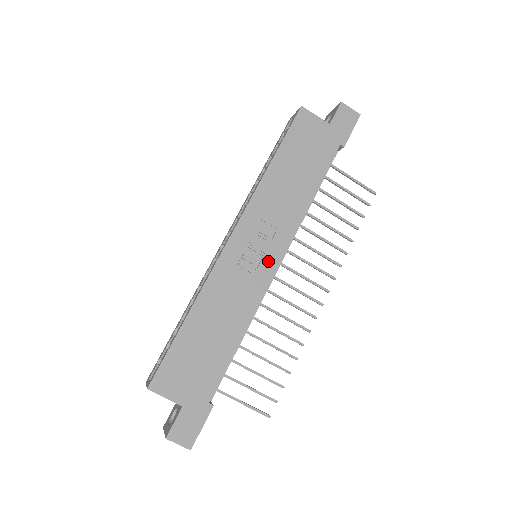
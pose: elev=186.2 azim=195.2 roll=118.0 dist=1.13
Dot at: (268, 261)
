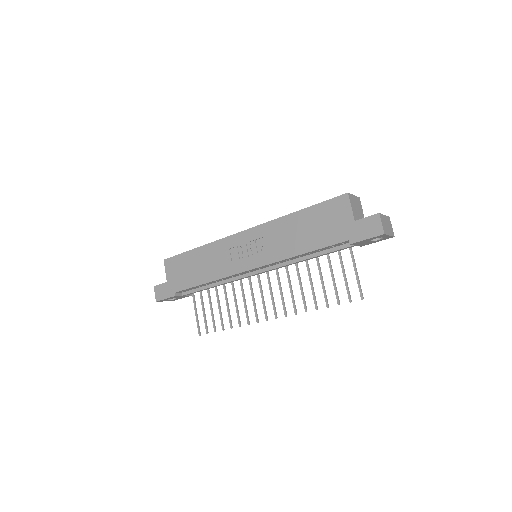
Dot at: (247, 262)
